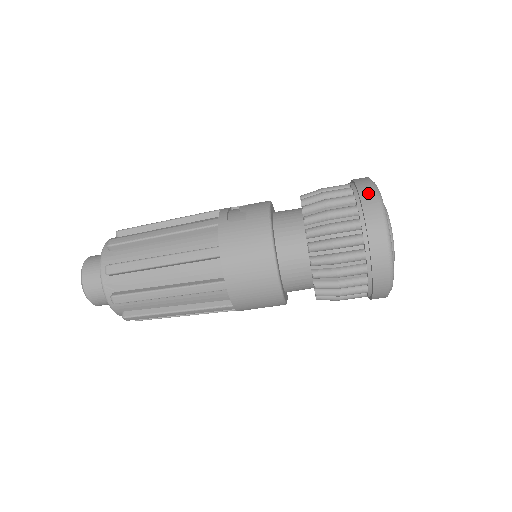
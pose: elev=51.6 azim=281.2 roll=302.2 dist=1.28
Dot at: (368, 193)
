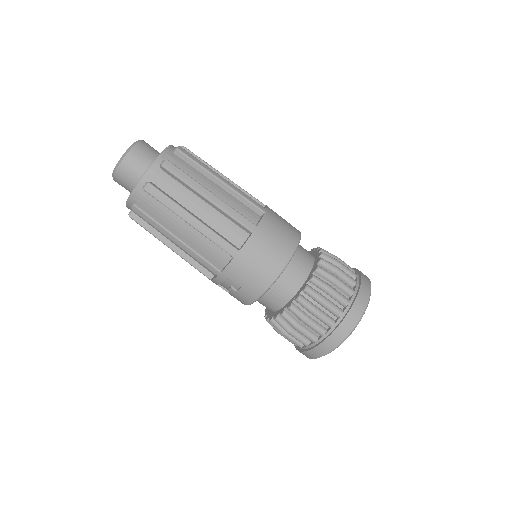
Dot at: occluded
